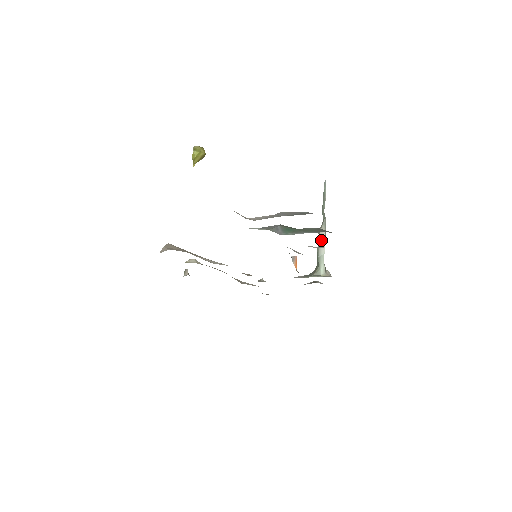
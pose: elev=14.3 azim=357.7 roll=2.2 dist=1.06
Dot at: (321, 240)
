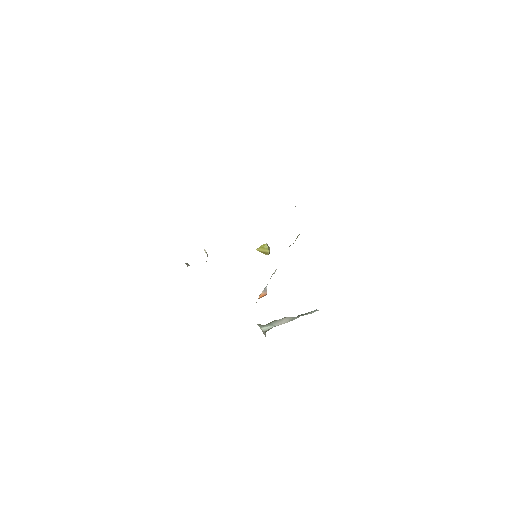
Dot at: (282, 320)
